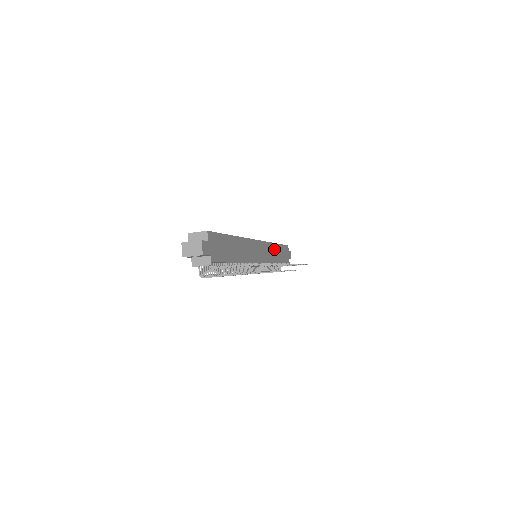
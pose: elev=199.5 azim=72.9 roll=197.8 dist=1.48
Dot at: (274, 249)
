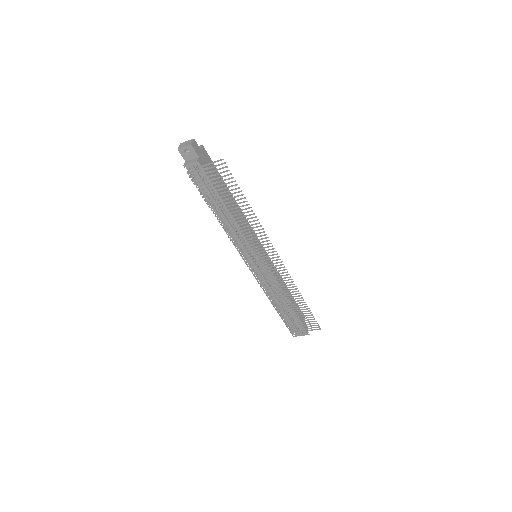
Dot at: (282, 284)
